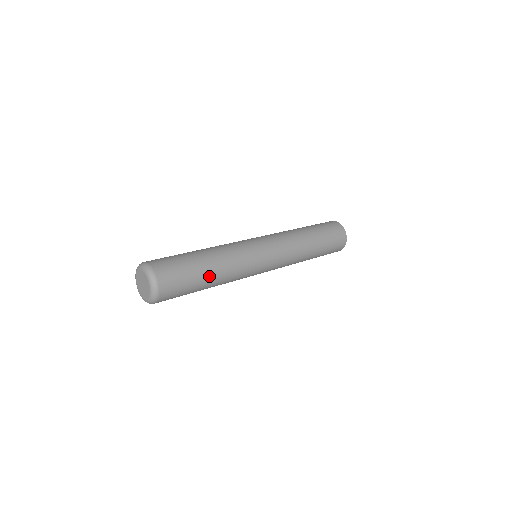
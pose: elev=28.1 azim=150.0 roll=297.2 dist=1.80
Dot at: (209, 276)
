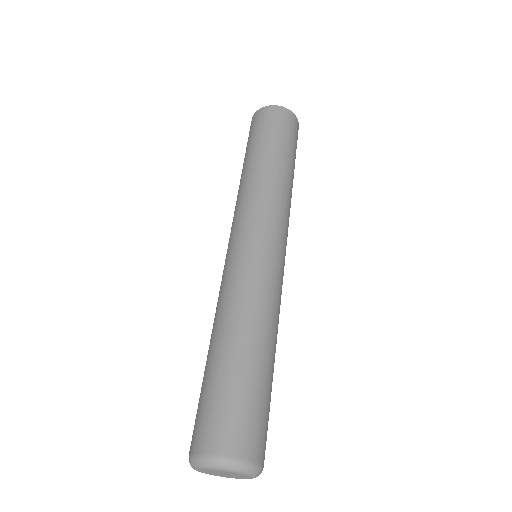
Dot at: (273, 366)
